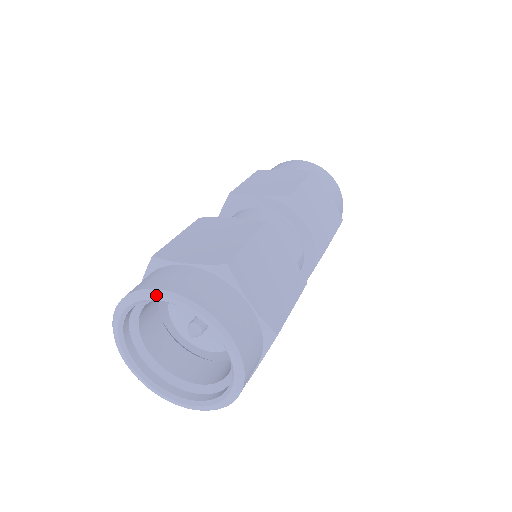
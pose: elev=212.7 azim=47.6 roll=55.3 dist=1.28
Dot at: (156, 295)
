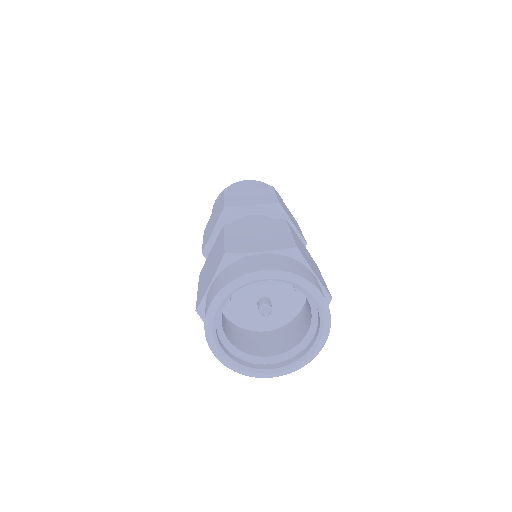
Dot at: (263, 275)
